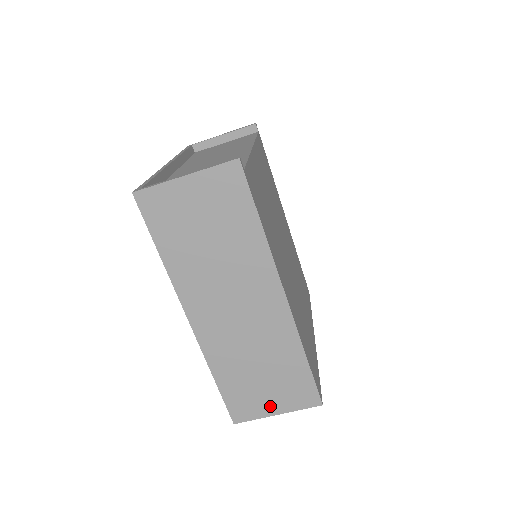
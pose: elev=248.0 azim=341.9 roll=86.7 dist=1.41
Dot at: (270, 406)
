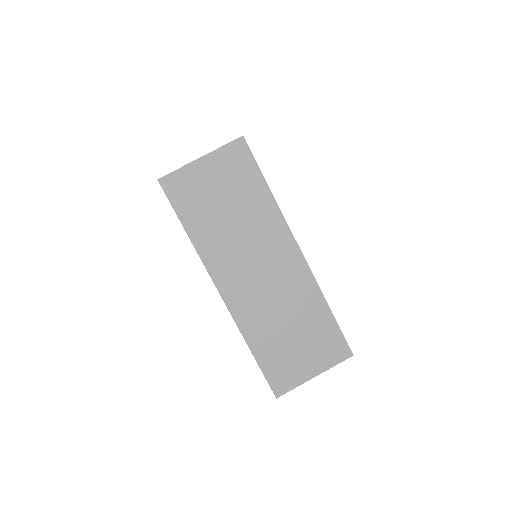
Dot at: (307, 369)
